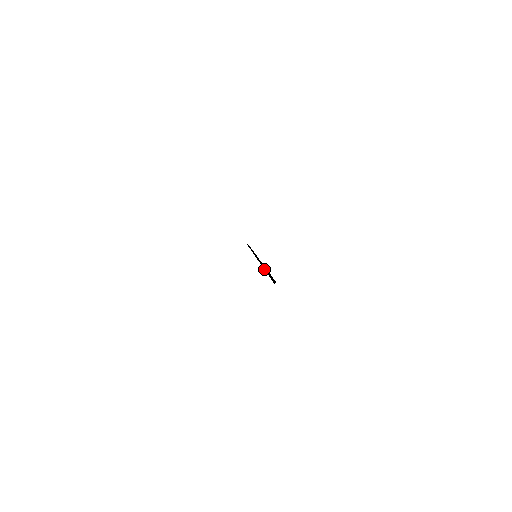
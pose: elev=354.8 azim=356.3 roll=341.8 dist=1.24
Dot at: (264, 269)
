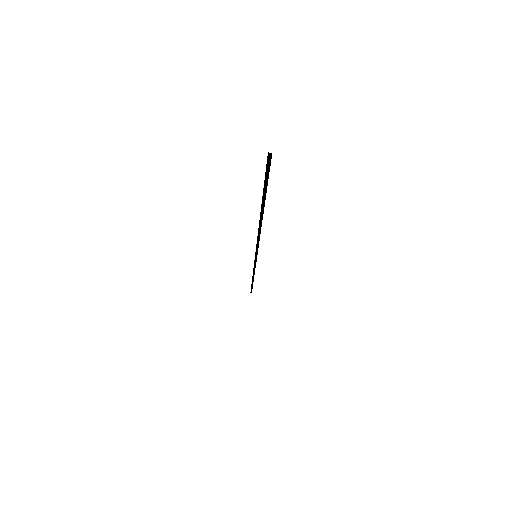
Dot at: (261, 212)
